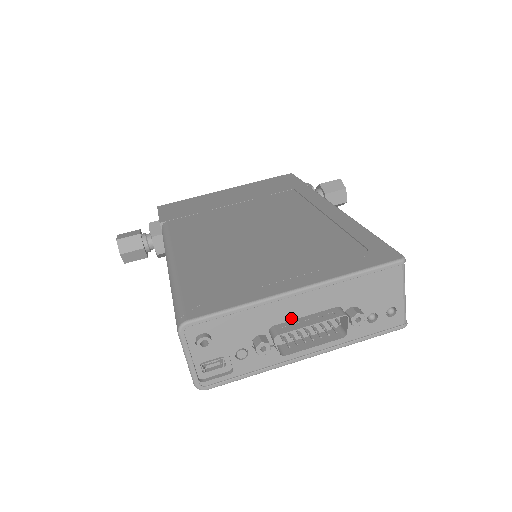
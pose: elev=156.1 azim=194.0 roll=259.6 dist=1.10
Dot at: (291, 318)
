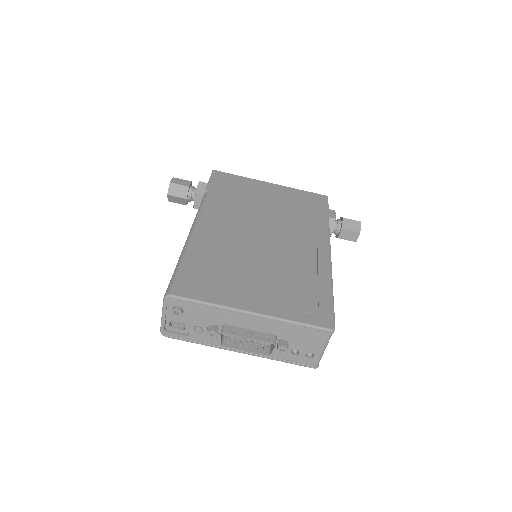
Dot at: (240, 326)
